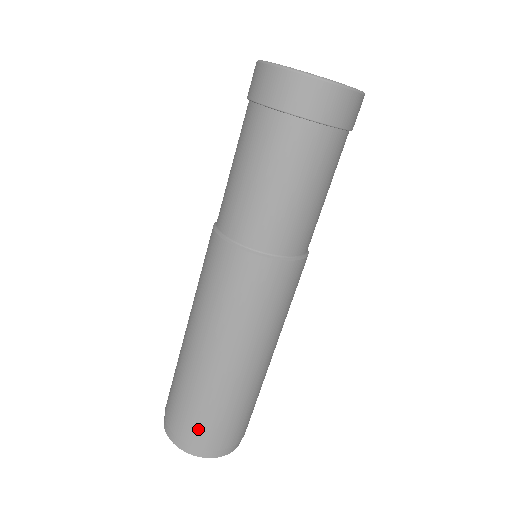
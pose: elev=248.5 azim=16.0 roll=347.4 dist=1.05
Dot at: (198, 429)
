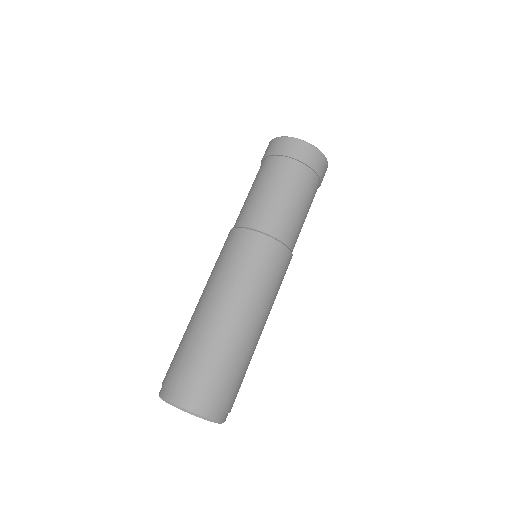
Dot at: (175, 369)
